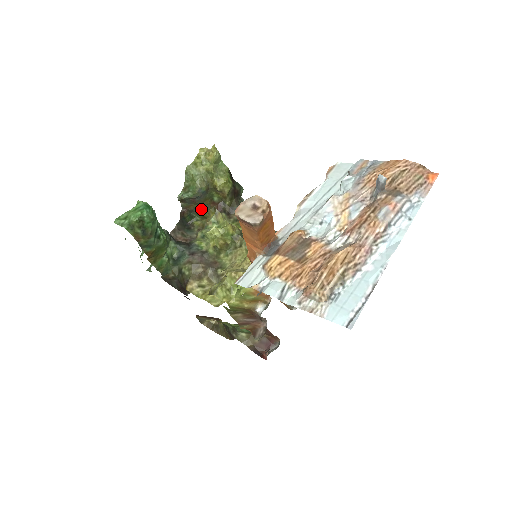
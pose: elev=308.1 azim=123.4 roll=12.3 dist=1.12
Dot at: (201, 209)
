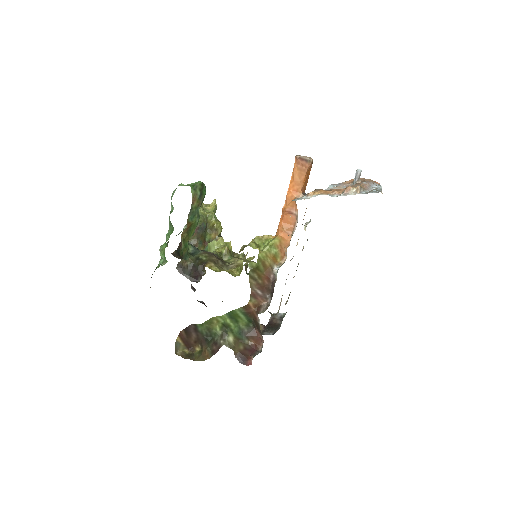
Dot at: (196, 244)
